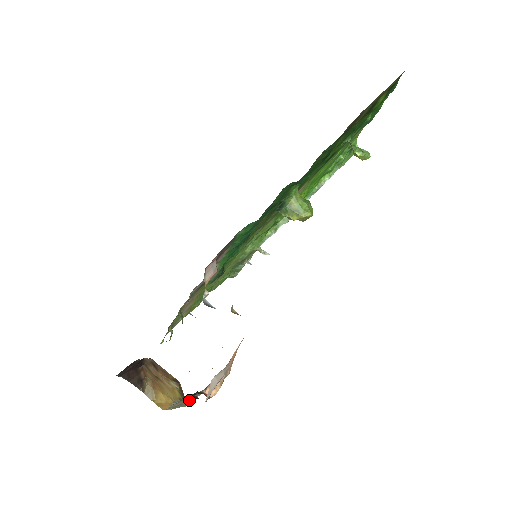
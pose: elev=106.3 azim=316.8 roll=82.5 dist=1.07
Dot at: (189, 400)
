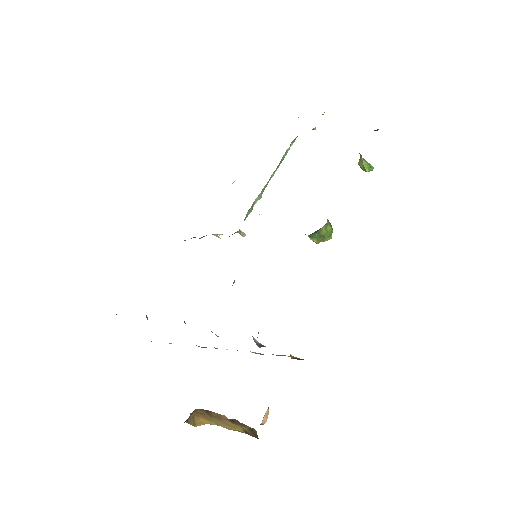
Dot at: occluded
